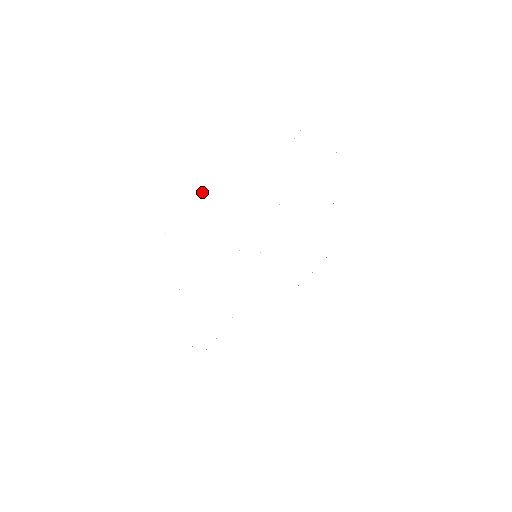
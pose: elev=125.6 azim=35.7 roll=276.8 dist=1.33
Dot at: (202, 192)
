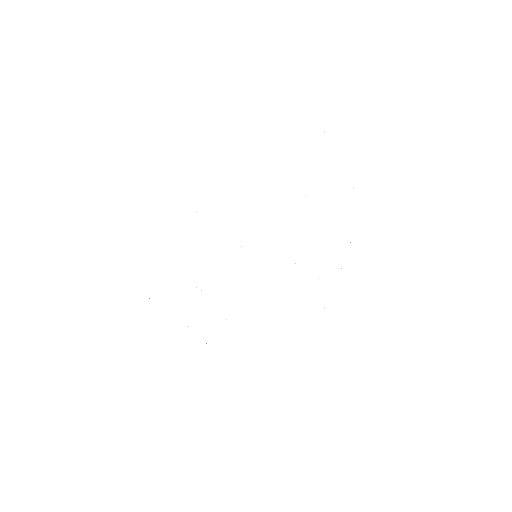
Dot at: occluded
